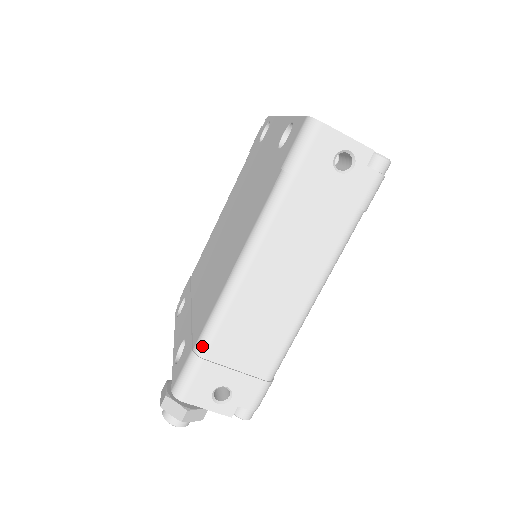
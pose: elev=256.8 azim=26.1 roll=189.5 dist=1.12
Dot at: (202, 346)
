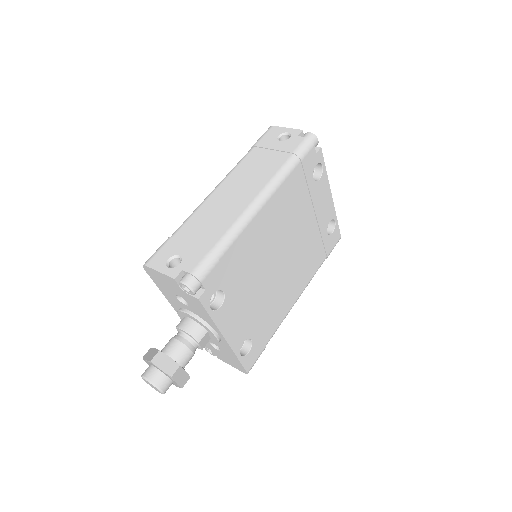
Dot at: (174, 232)
